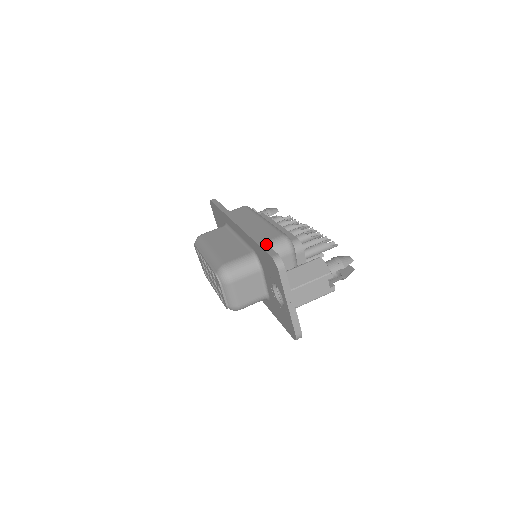
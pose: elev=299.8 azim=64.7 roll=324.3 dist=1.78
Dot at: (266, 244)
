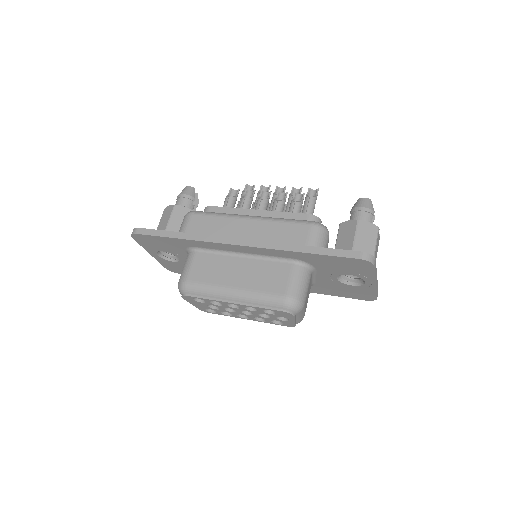
Dot at: (328, 249)
